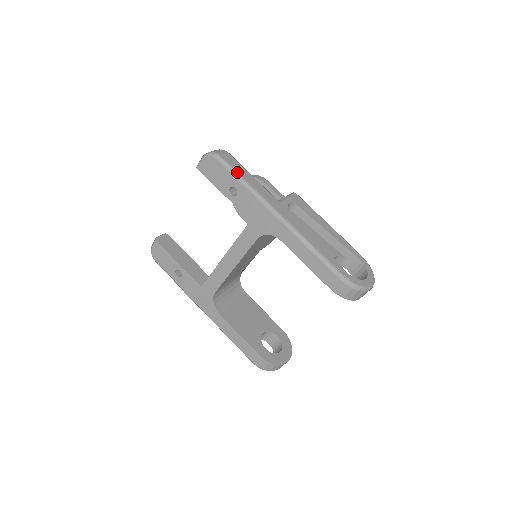
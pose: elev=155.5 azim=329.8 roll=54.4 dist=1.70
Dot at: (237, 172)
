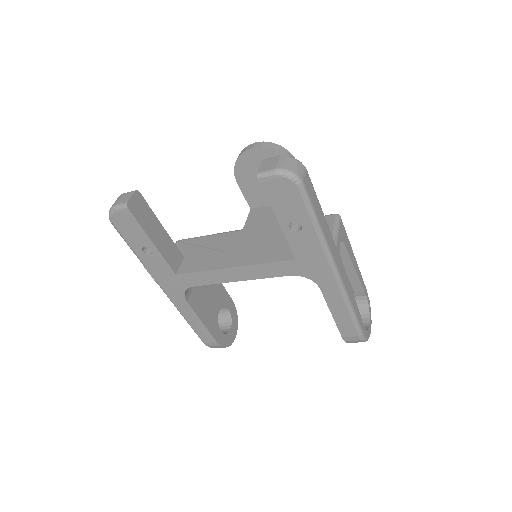
Dot at: (315, 211)
